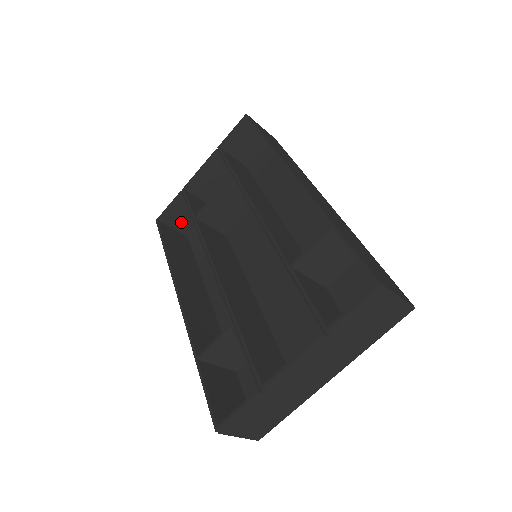
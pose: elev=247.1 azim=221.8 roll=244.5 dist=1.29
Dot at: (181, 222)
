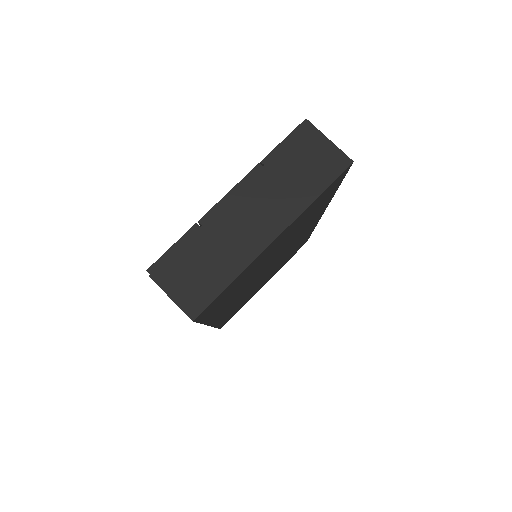
Dot at: occluded
